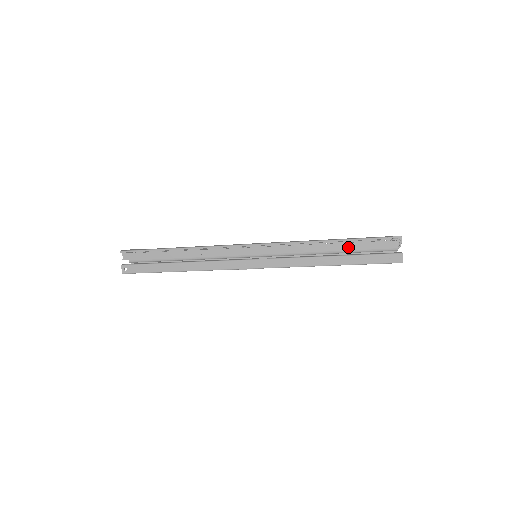
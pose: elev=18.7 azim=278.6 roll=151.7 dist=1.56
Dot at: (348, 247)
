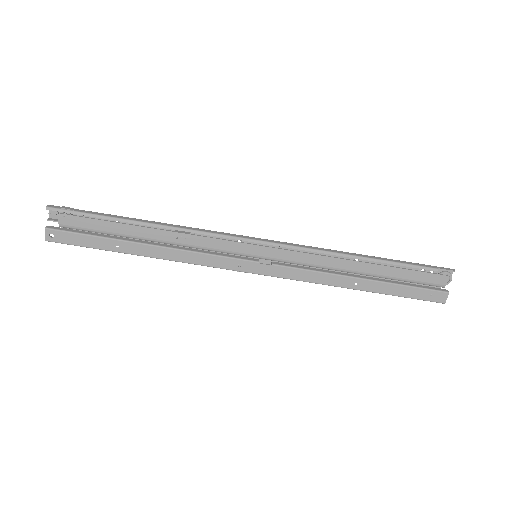
Dot at: (385, 271)
